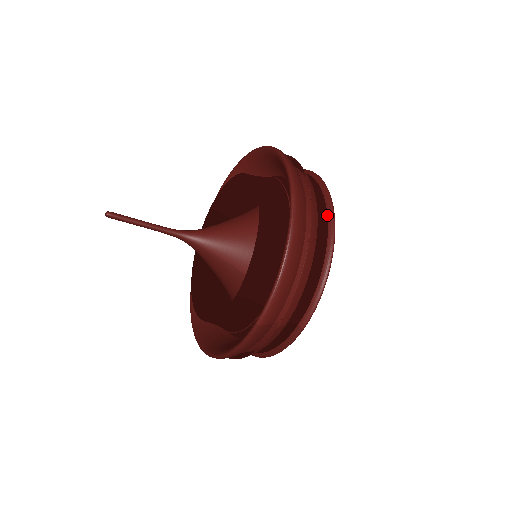
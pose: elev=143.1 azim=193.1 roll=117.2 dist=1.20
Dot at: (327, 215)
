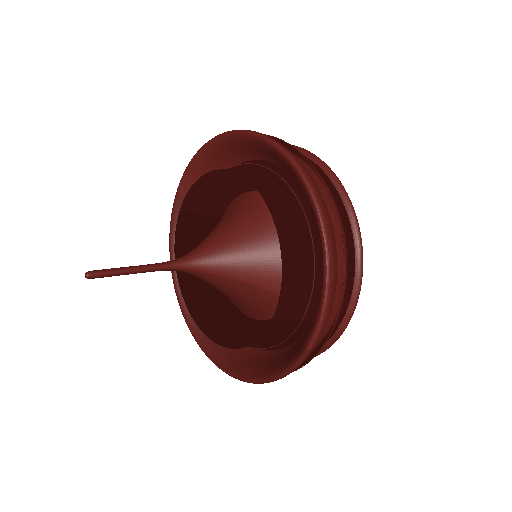
Dot at: (343, 203)
